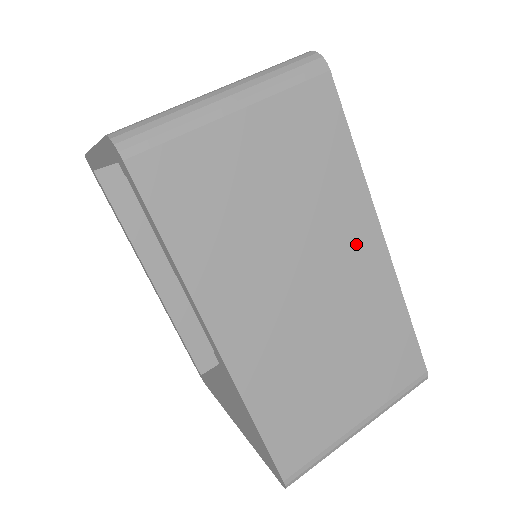
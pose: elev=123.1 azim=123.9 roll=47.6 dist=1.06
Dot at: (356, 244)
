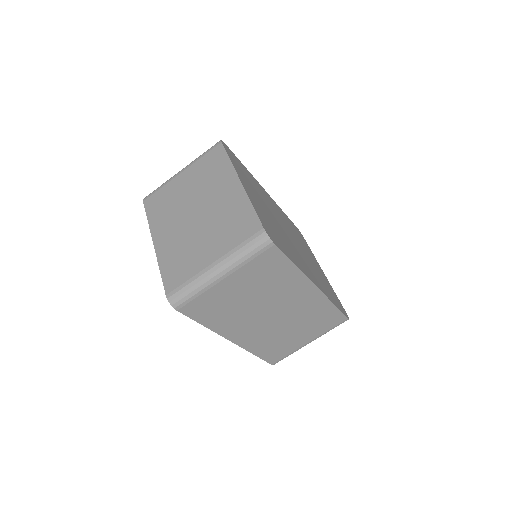
Dot at: (300, 294)
